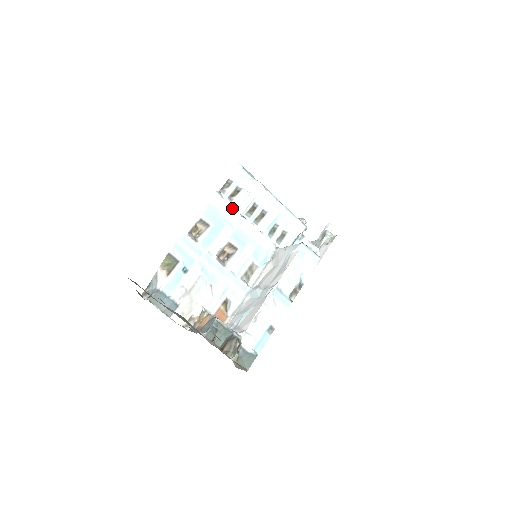
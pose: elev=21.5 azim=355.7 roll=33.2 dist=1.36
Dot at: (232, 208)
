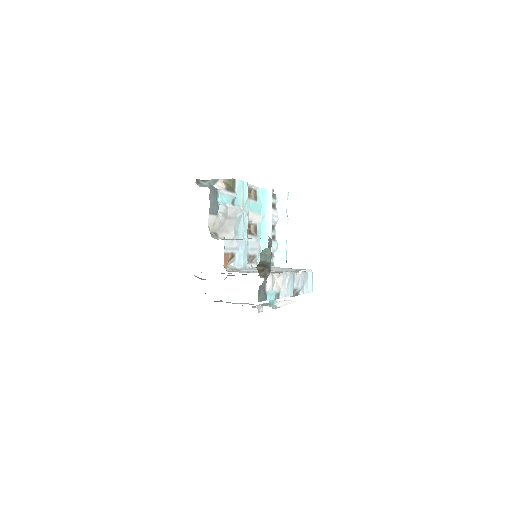
Dot at: (271, 209)
